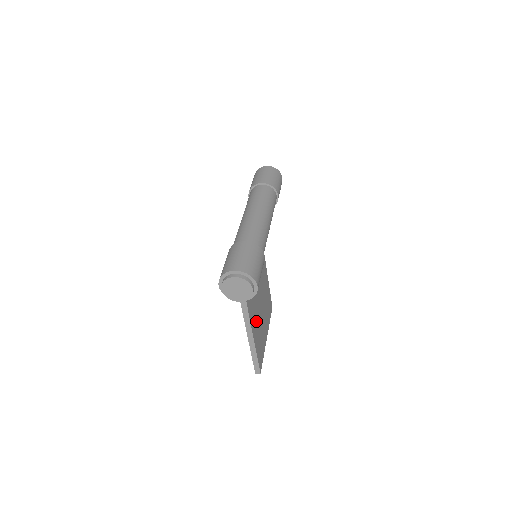
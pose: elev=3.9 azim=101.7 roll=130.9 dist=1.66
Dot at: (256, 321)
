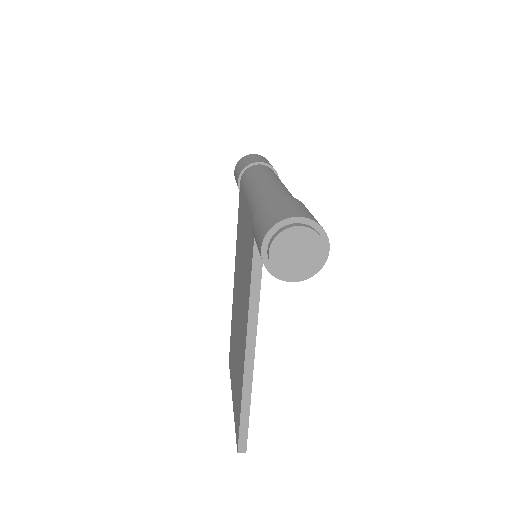
Dot at: occluded
